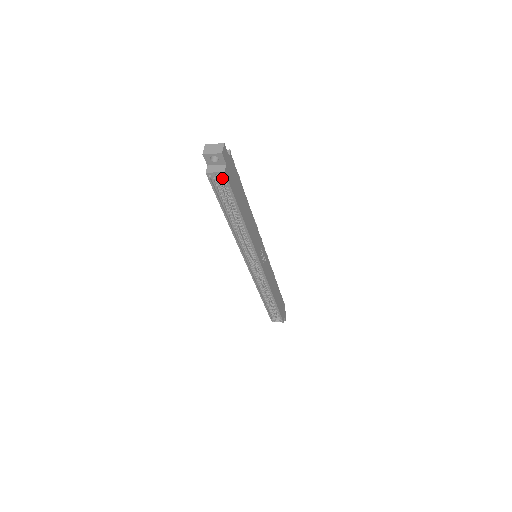
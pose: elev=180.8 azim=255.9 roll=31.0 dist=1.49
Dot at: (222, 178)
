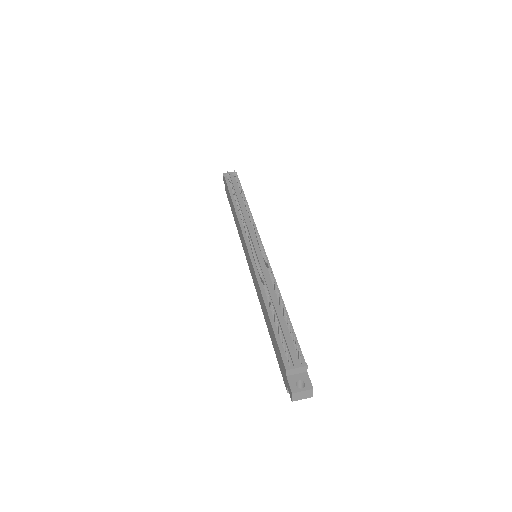
Dot at: occluded
